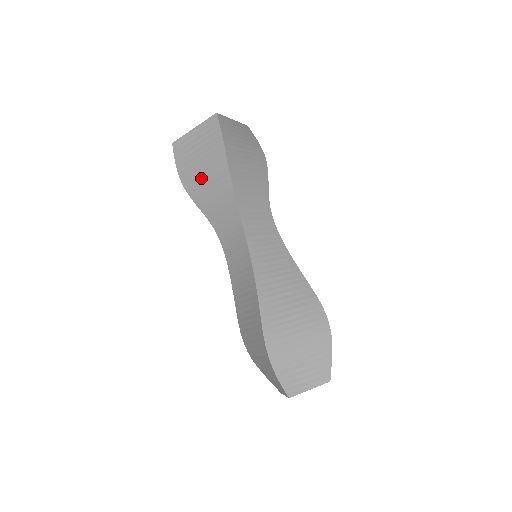
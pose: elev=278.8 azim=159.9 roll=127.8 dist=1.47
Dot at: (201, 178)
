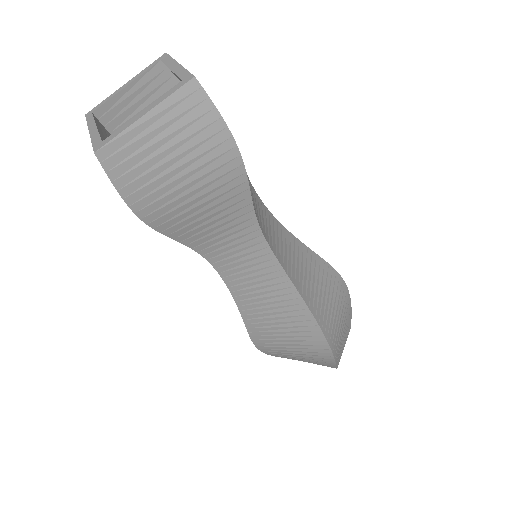
Dot at: (185, 200)
